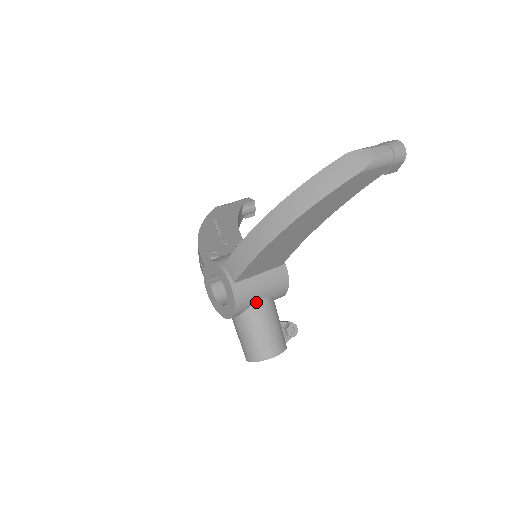
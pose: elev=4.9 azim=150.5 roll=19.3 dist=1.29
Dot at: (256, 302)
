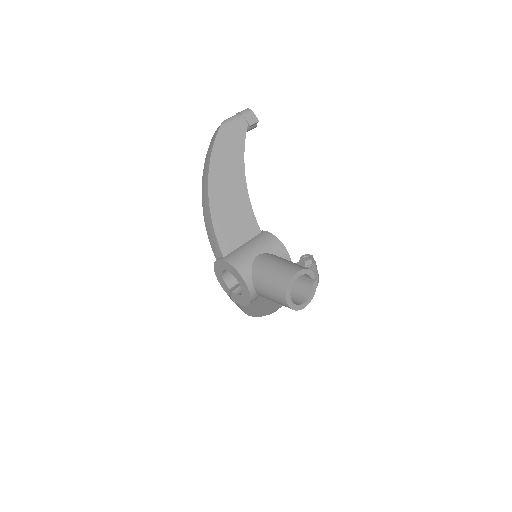
Dot at: (255, 260)
